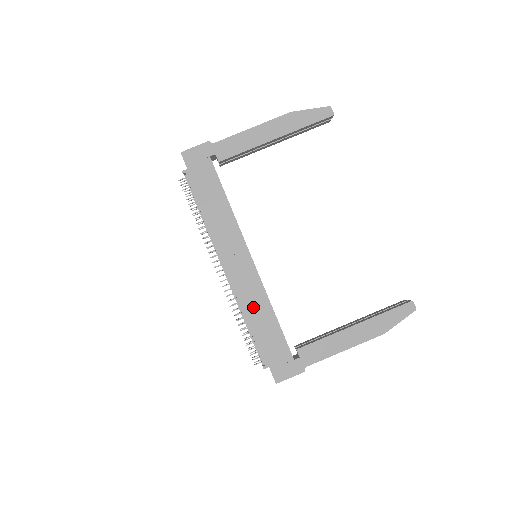
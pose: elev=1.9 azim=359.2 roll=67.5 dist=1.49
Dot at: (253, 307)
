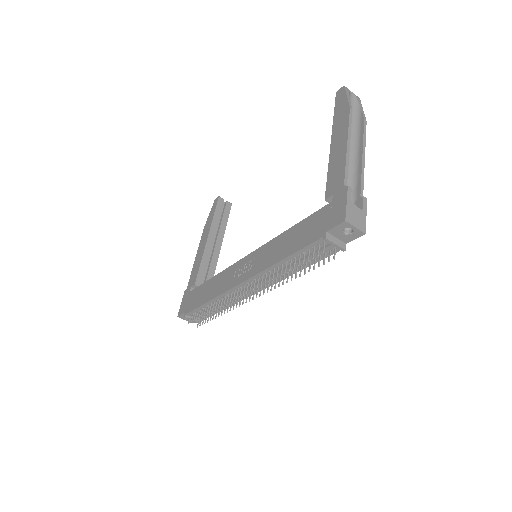
Dot at: (275, 254)
